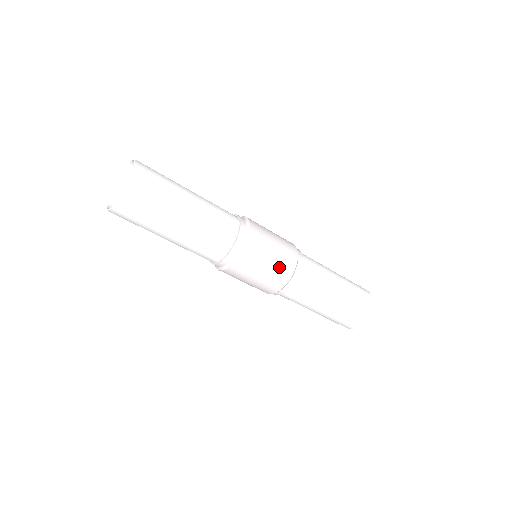
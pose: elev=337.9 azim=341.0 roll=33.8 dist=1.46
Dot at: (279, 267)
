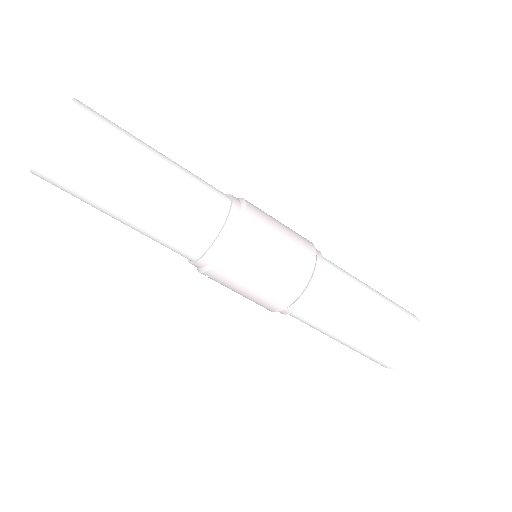
Dot at: (294, 257)
